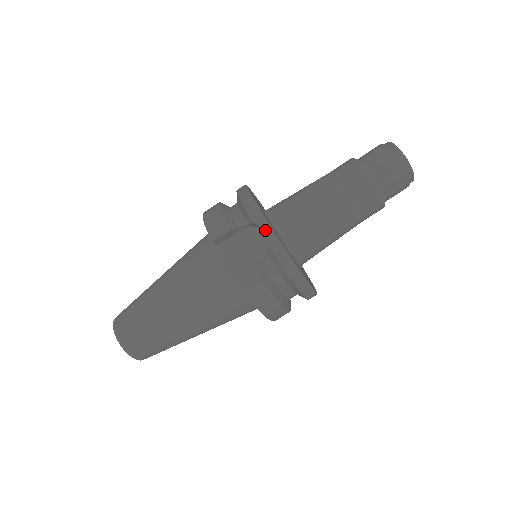
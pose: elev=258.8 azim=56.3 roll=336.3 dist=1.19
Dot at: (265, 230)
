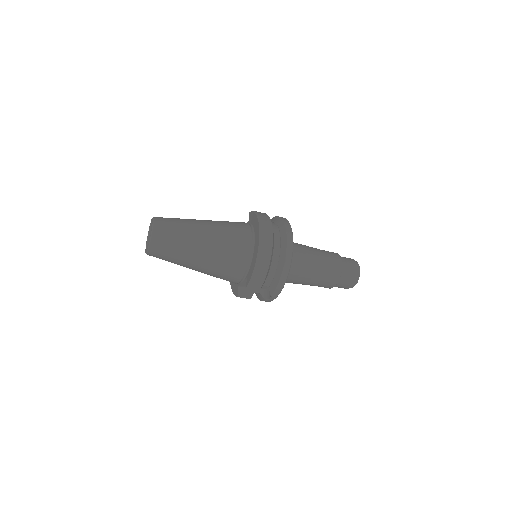
Dot at: (271, 300)
